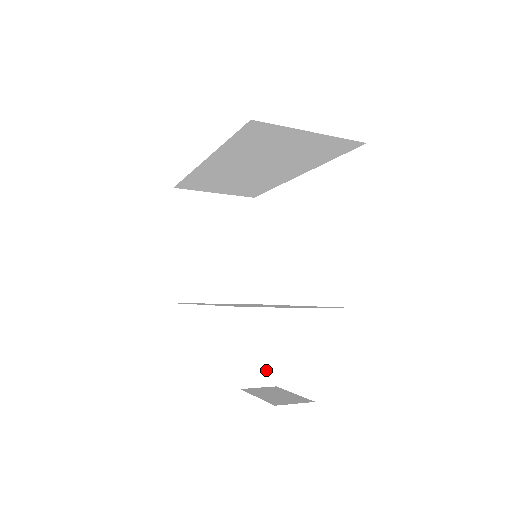
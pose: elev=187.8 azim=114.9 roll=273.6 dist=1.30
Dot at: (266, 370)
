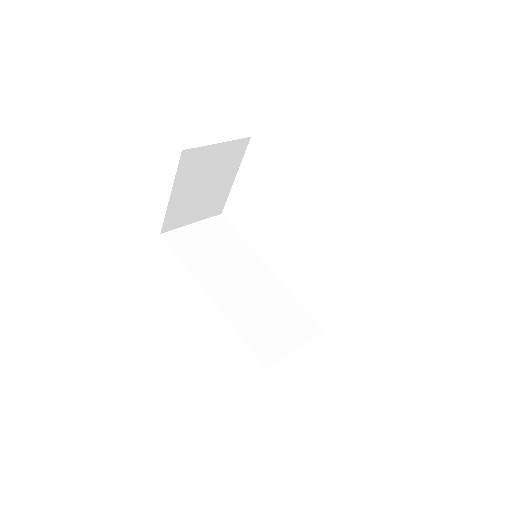
Dot at: occluded
